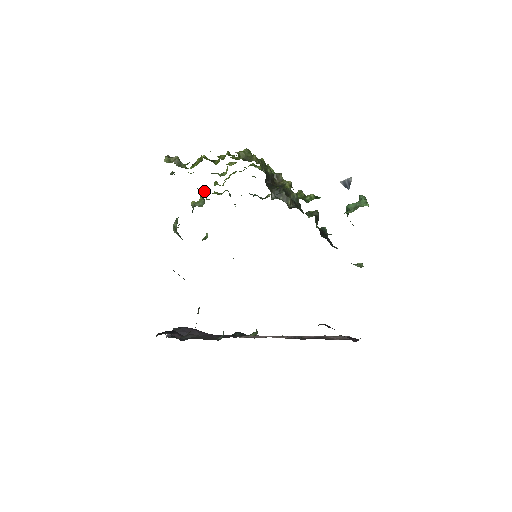
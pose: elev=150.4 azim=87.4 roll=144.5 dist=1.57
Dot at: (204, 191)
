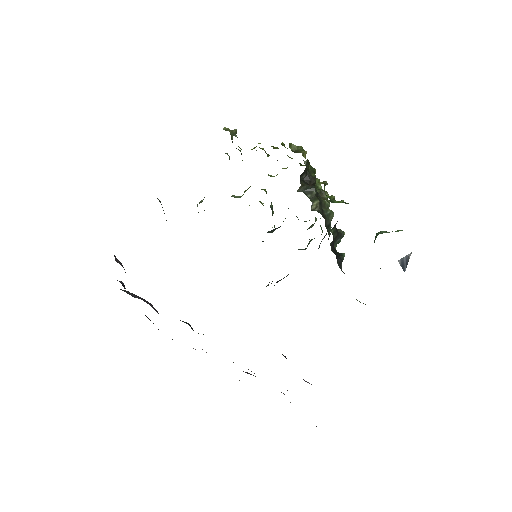
Dot at: occluded
